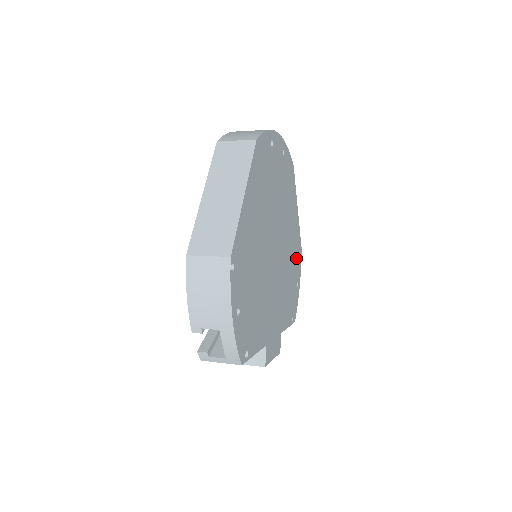
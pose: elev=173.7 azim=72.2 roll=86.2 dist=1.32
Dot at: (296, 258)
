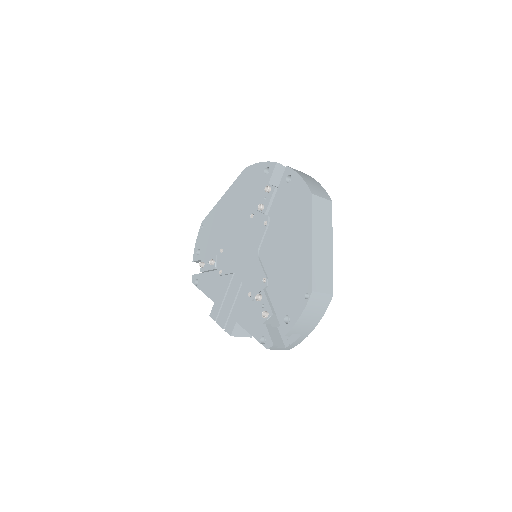
Dot at: occluded
